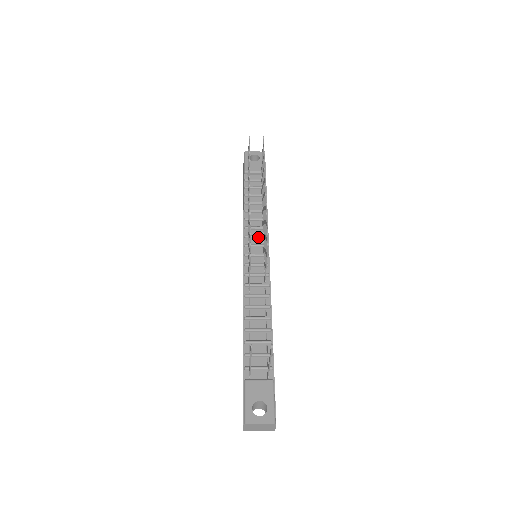
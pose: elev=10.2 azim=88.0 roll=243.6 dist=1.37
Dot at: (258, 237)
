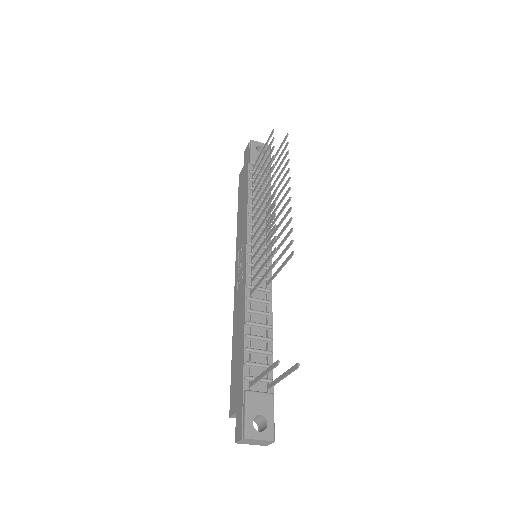
Dot at: (262, 237)
